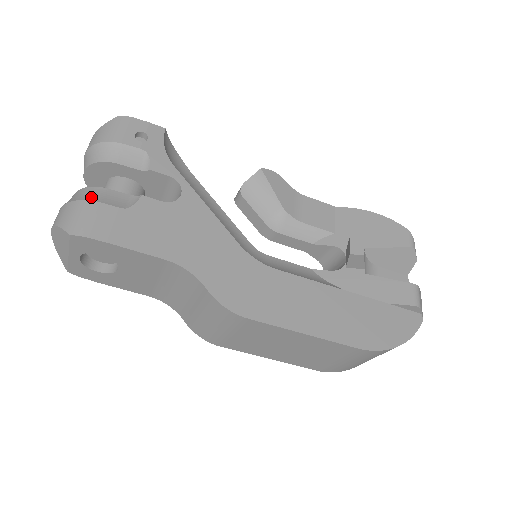
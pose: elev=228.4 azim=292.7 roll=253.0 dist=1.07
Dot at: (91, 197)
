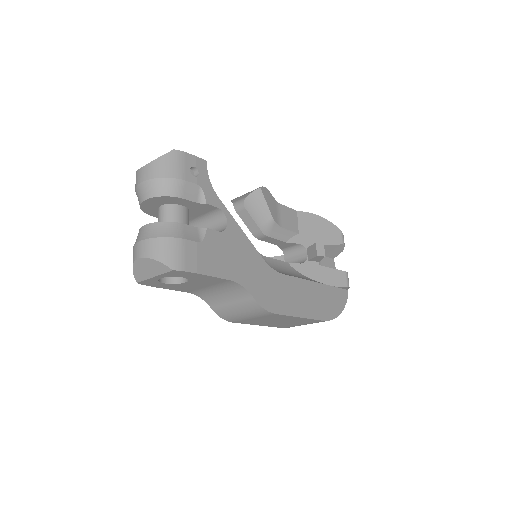
Dot at: (176, 234)
